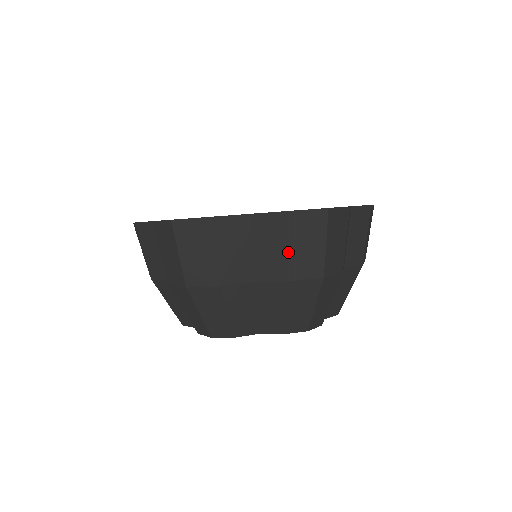
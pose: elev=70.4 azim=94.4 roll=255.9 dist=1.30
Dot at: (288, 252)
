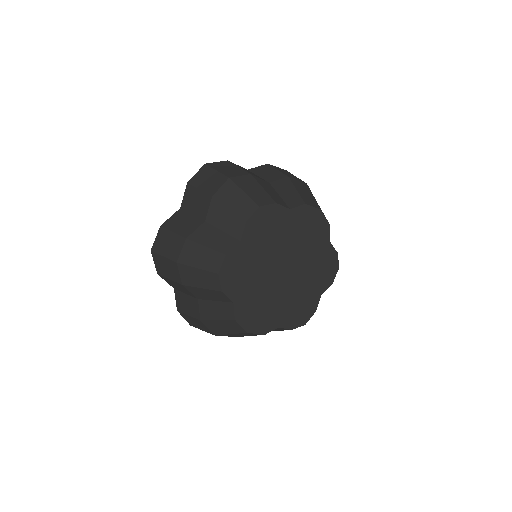
Dot at: (201, 191)
